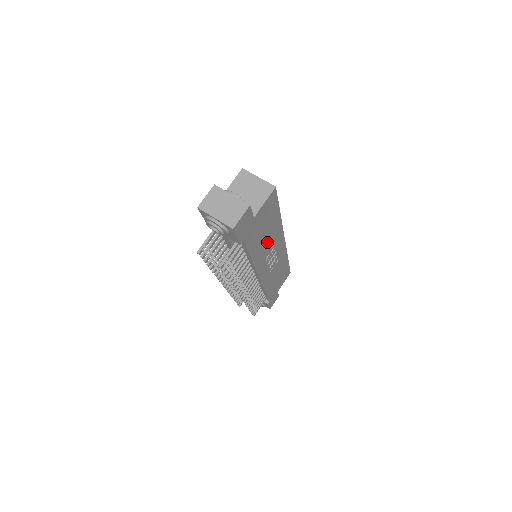
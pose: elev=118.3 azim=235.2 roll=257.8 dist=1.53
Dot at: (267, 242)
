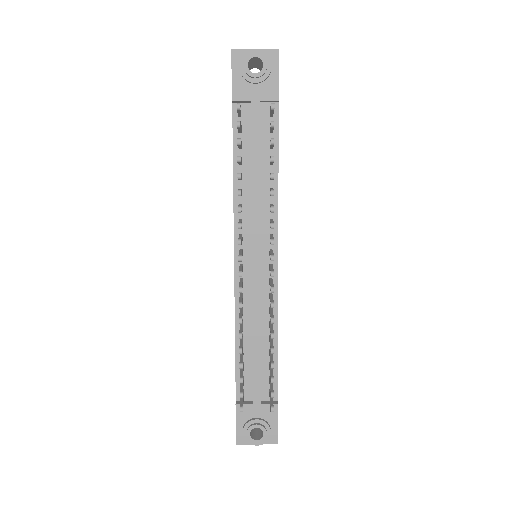
Dot at: occluded
